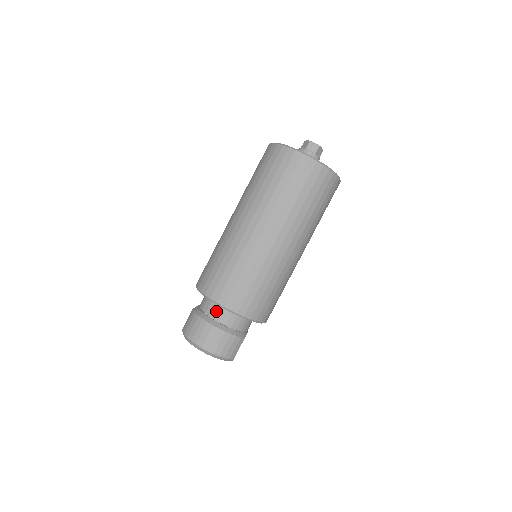
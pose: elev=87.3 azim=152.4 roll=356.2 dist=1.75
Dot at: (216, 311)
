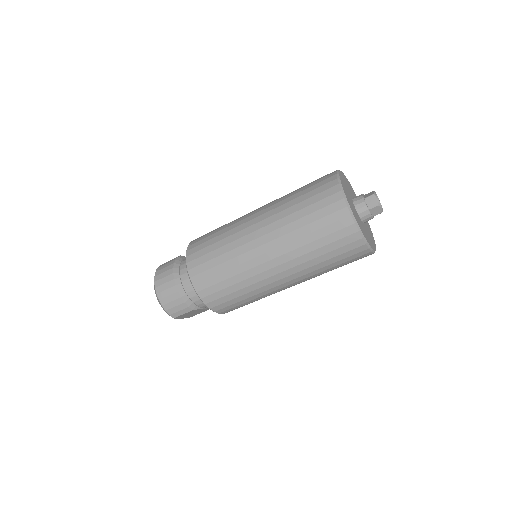
Dot at: (186, 270)
